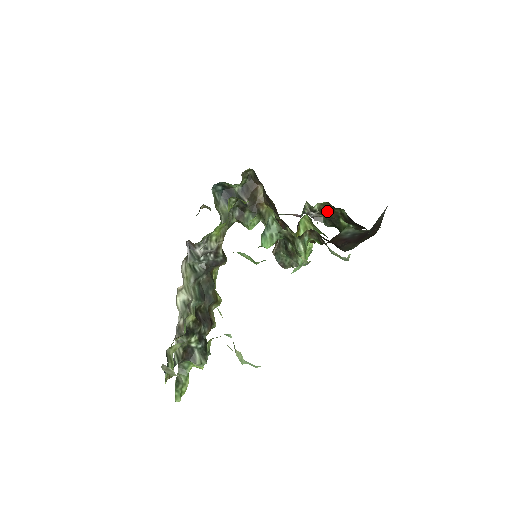
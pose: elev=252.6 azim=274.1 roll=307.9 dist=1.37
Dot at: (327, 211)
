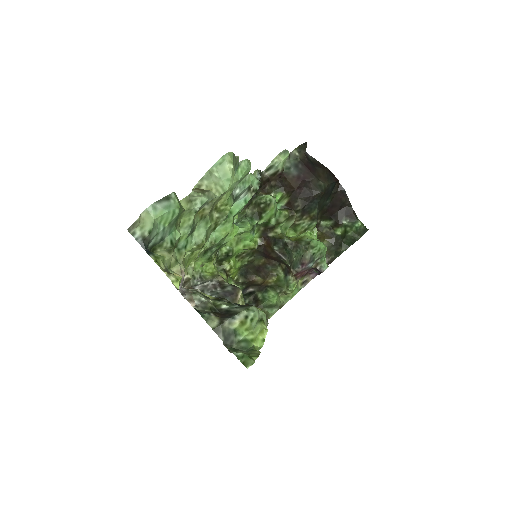
Dot at: (321, 241)
